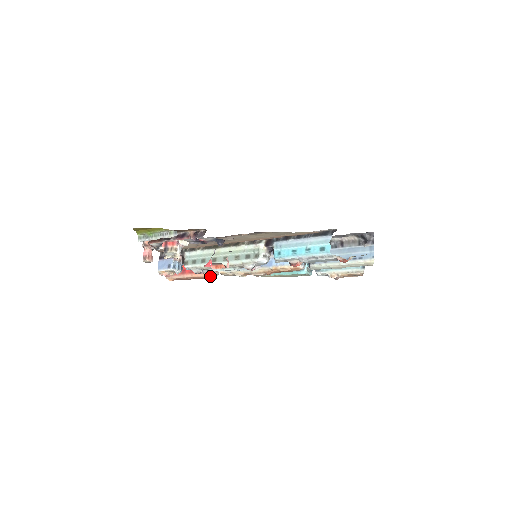
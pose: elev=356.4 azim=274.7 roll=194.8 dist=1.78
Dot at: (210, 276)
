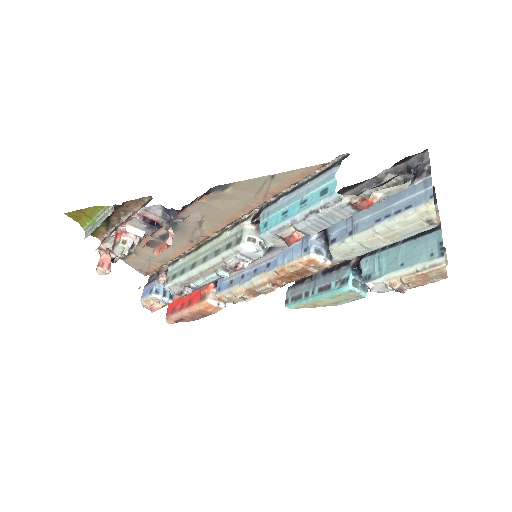
Dot at: (210, 307)
